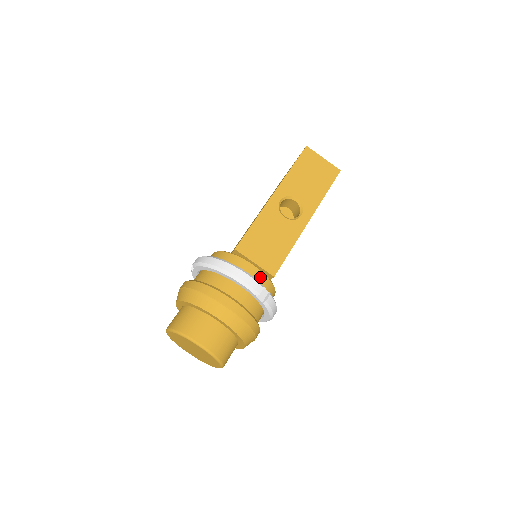
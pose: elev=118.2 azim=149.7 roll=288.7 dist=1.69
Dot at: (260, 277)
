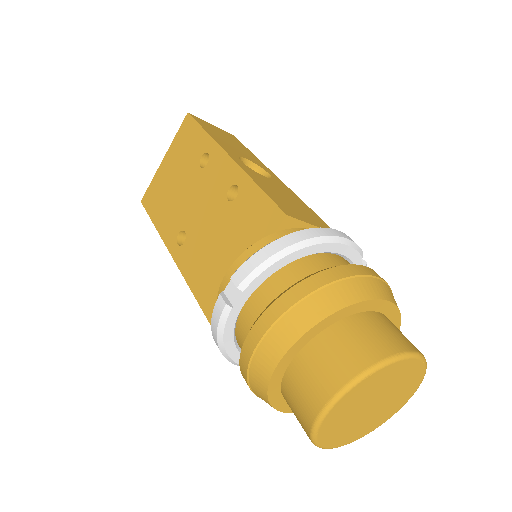
Dot at: occluded
